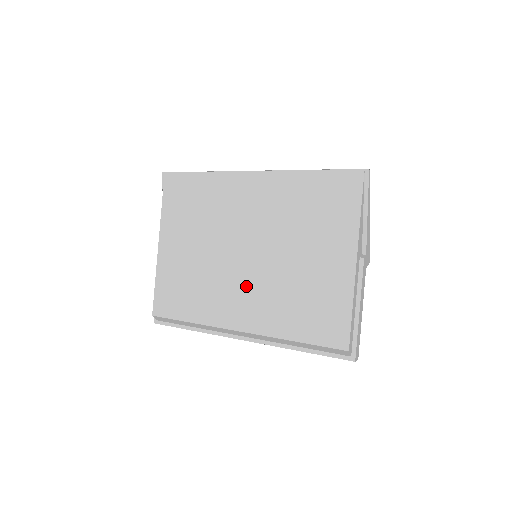
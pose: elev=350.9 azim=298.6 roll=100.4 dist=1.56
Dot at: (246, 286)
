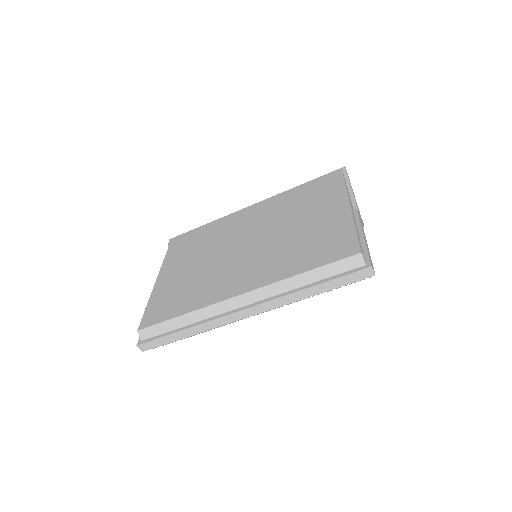
Dot at: (247, 262)
